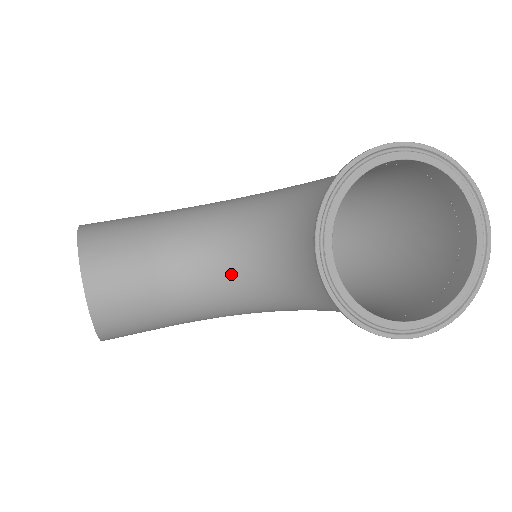
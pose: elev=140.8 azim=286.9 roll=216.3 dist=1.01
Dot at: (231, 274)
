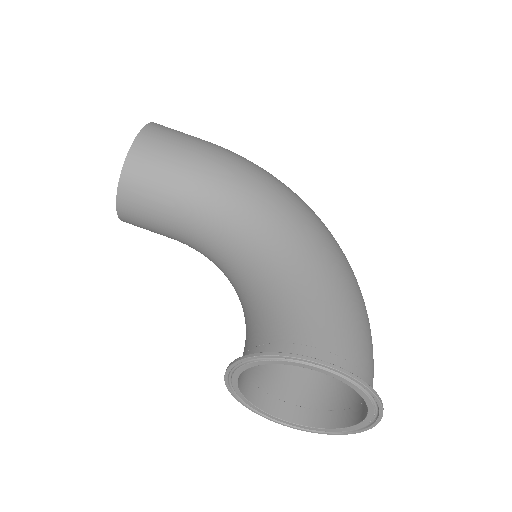
Dot at: (222, 266)
